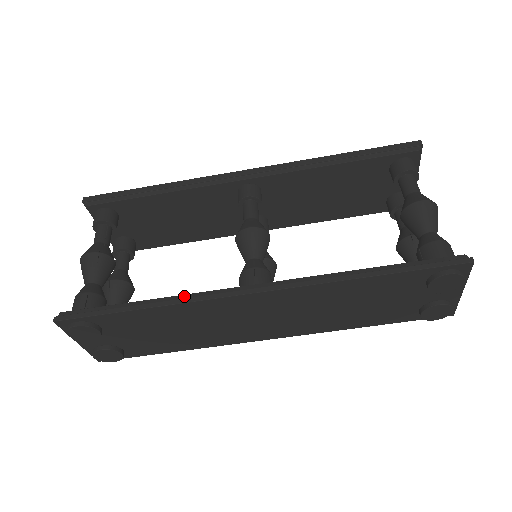
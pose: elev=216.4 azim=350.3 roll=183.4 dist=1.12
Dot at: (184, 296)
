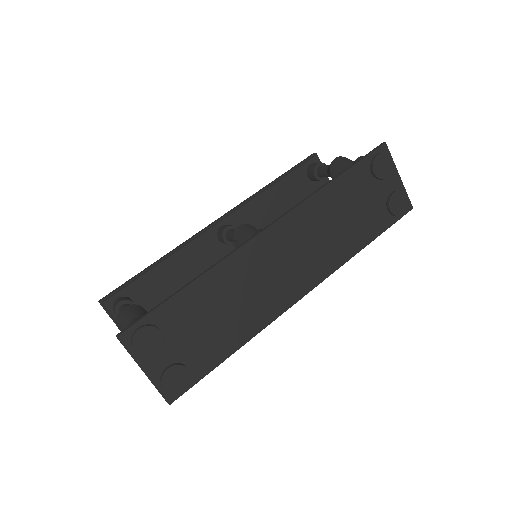
Dot at: (217, 262)
